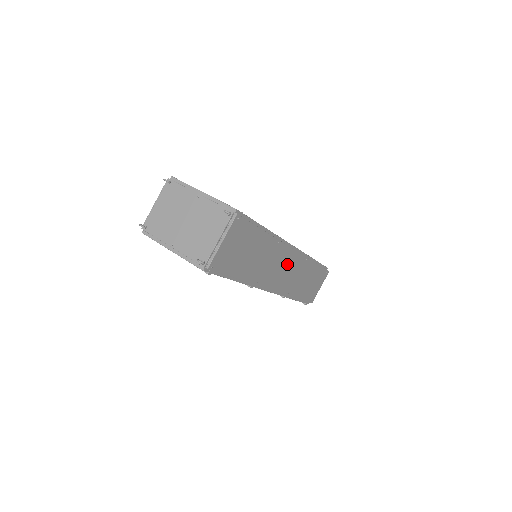
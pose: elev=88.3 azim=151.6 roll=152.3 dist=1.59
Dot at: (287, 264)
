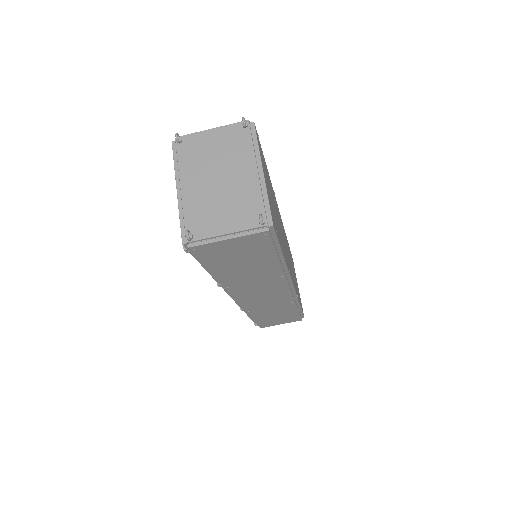
Dot at: (272, 294)
